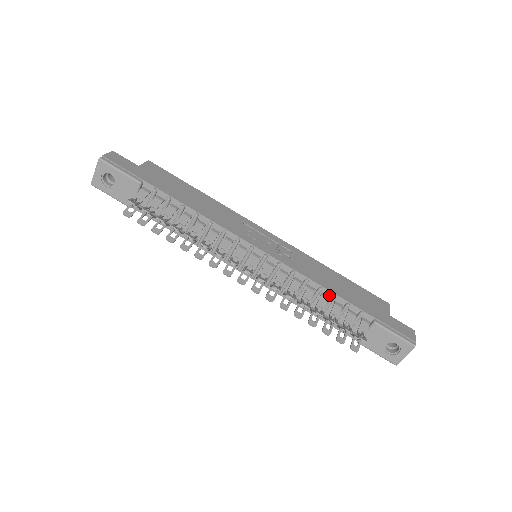
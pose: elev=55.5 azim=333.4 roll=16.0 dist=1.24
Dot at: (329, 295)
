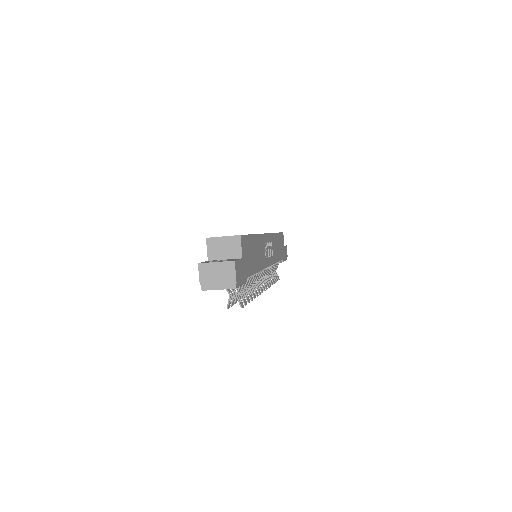
Dot at: occluded
